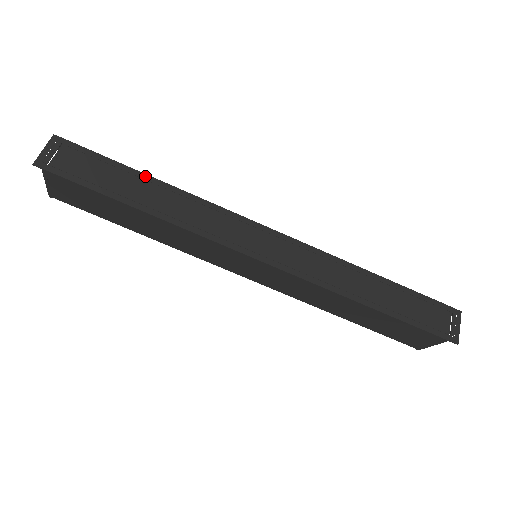
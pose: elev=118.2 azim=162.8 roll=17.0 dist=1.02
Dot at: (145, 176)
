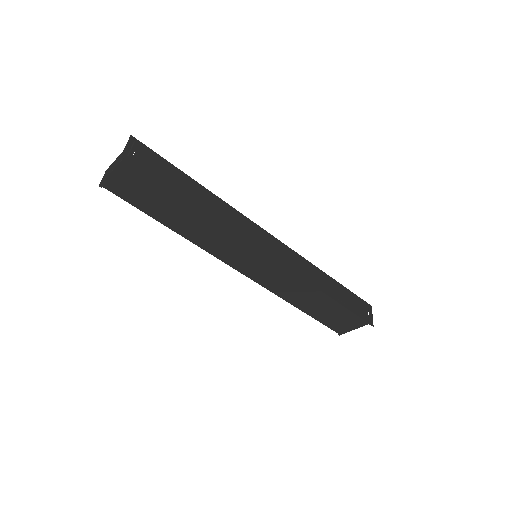
Dot at: (196, 182)
